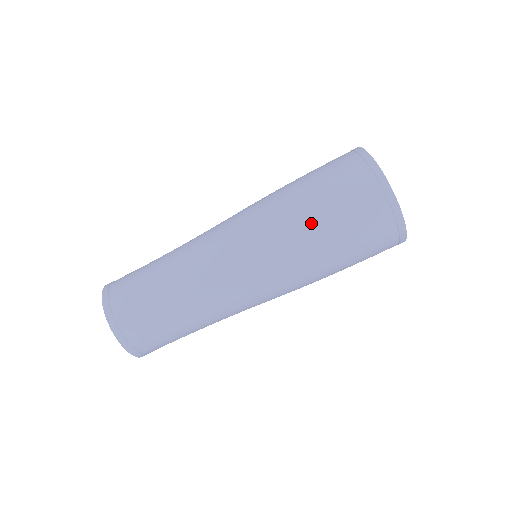
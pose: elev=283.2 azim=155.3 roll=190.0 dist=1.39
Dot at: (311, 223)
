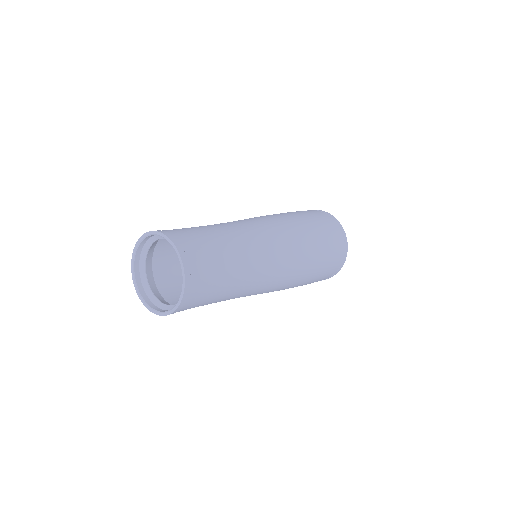
Dot at: (317, 245)
